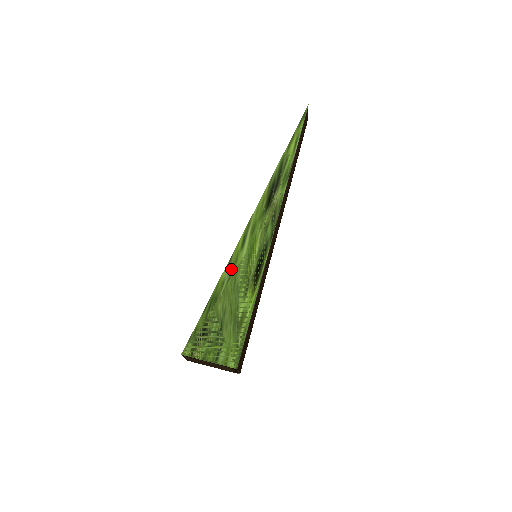
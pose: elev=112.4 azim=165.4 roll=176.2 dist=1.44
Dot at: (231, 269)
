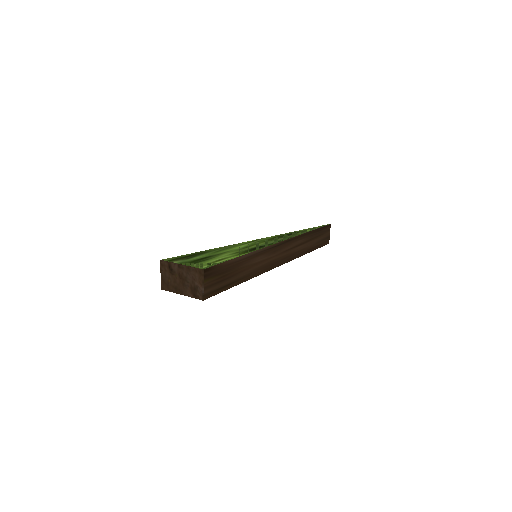
Dot at: (232, 246)
